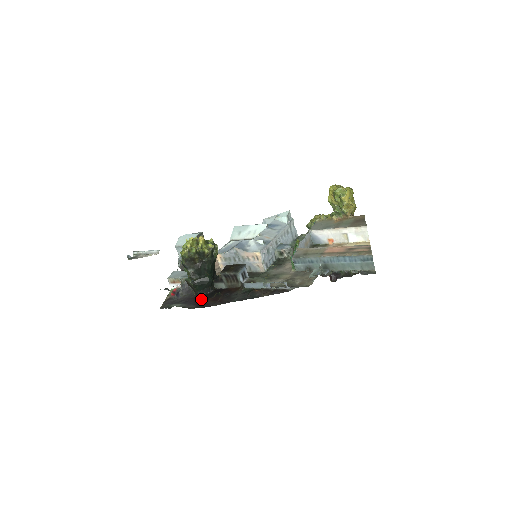
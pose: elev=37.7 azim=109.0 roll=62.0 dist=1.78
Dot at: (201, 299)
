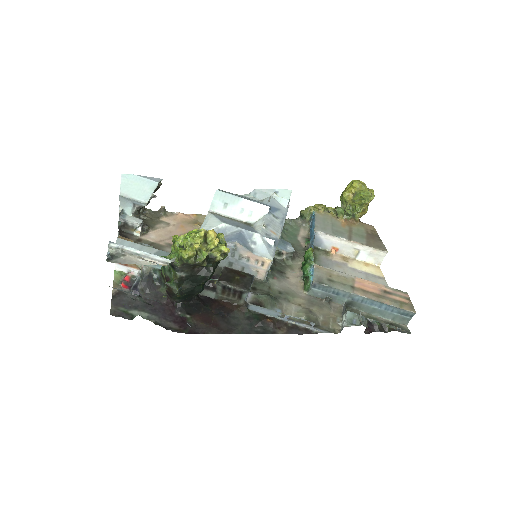
Dot at: (182, 312)
